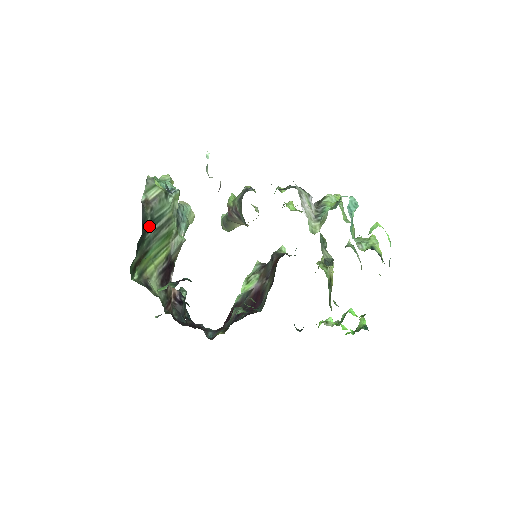
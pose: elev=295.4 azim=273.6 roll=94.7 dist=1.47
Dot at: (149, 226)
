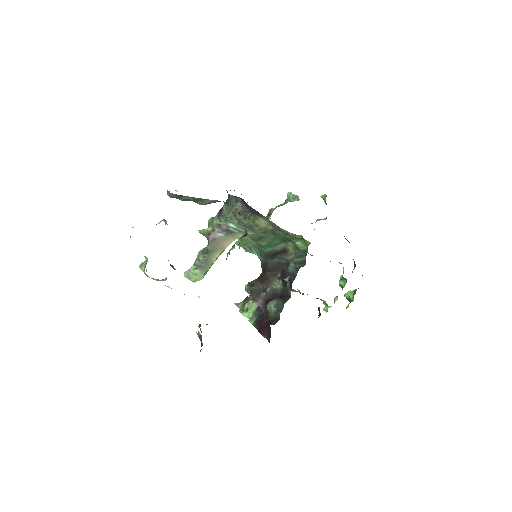
Dot at: occluded
